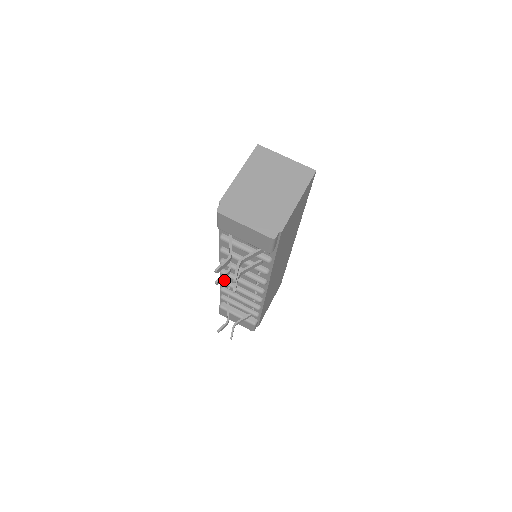
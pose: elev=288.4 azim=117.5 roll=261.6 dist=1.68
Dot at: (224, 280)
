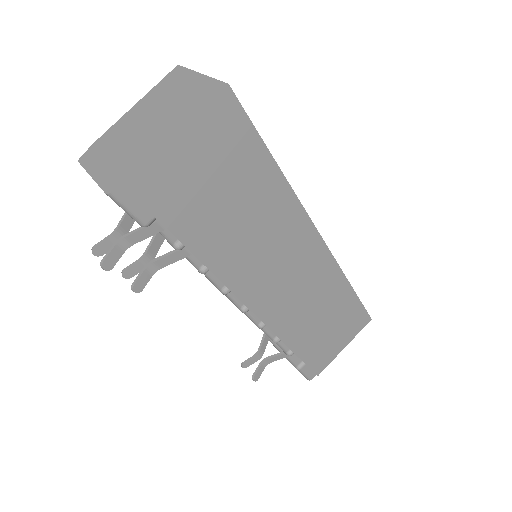
Dot at: occluded
